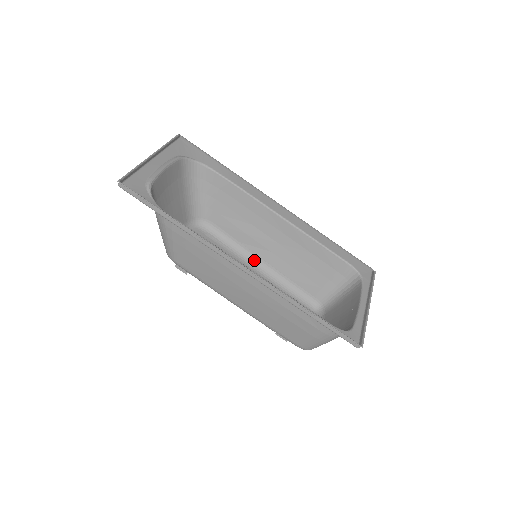
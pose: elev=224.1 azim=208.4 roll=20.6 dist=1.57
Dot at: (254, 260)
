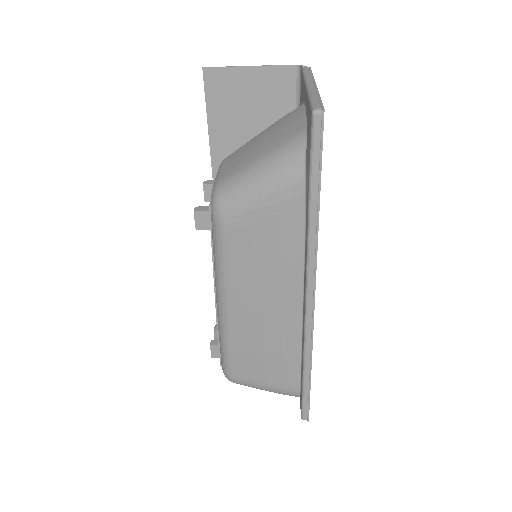
Dot at: occluded
